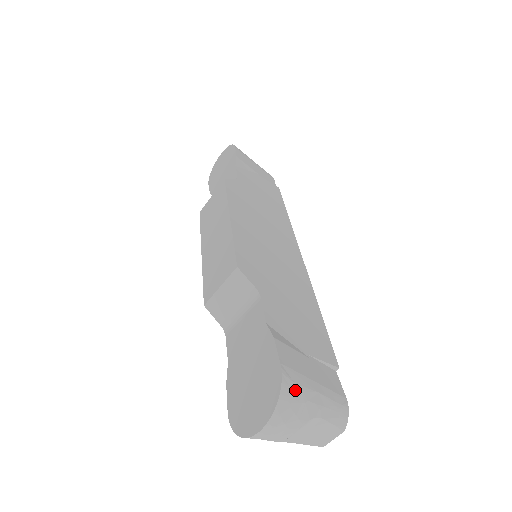
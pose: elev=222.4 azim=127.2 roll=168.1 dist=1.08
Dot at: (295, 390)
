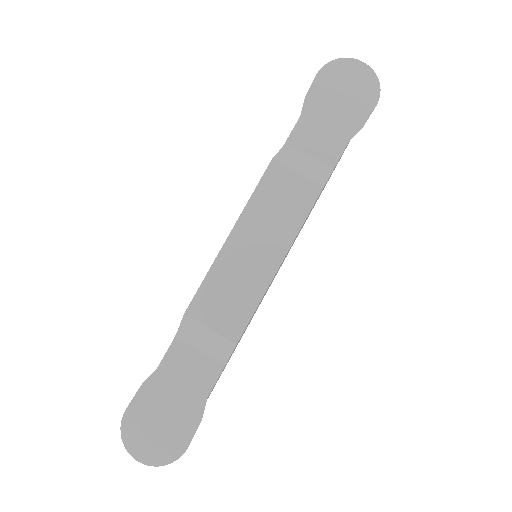
Dot at: occluded
